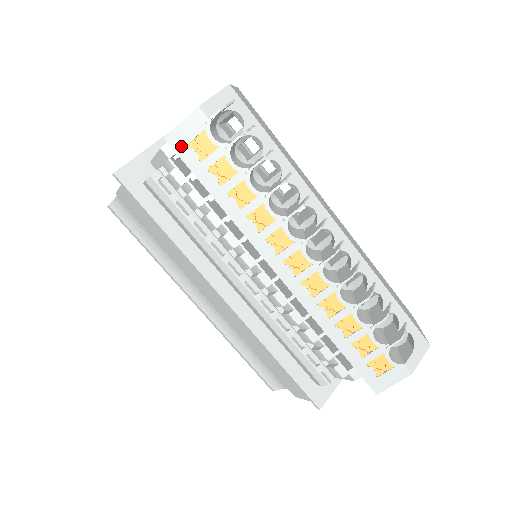
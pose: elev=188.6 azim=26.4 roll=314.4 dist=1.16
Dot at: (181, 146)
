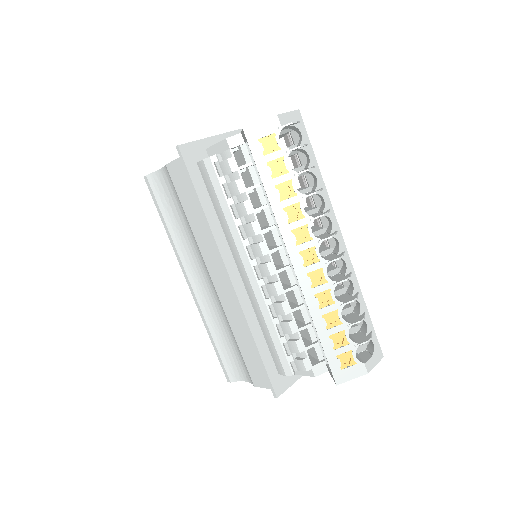
Dot at: (253, 139)
